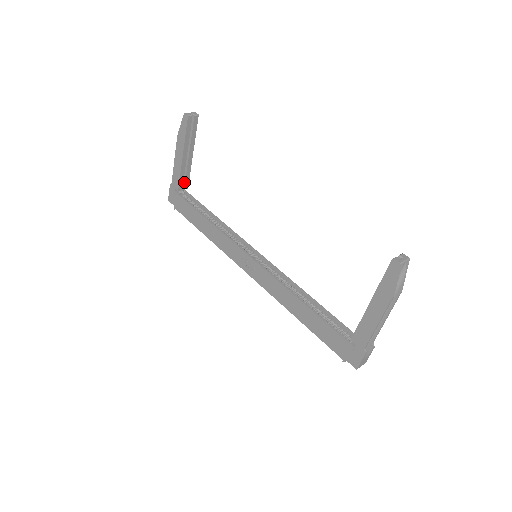
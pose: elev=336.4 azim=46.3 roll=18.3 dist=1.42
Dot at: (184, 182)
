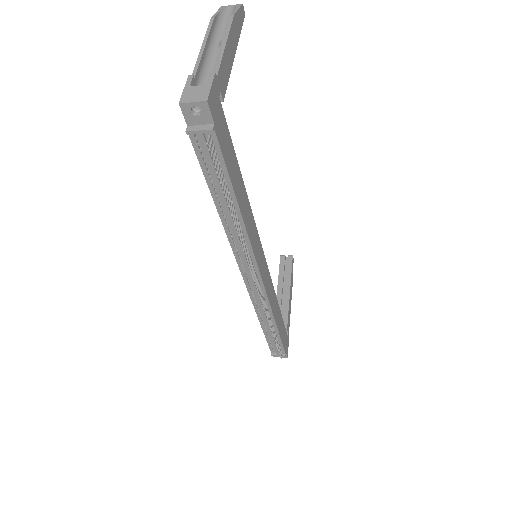
Dot at: occluded
